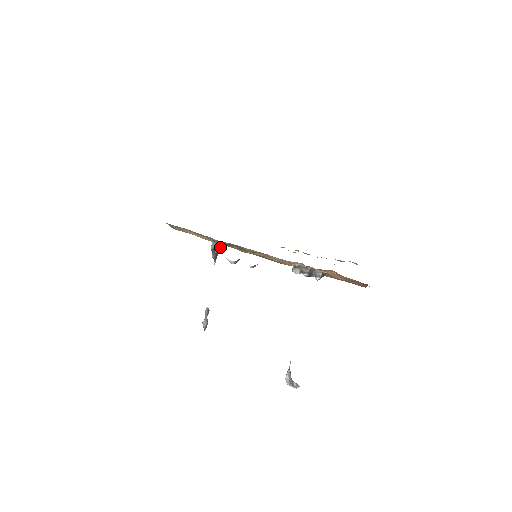
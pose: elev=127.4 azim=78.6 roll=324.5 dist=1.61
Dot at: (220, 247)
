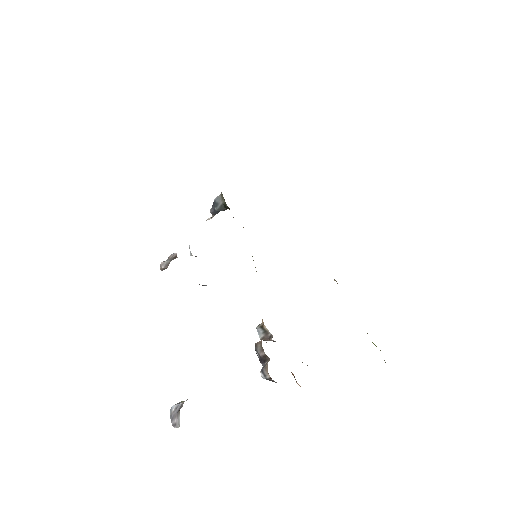
Dot at: (225, 208)
